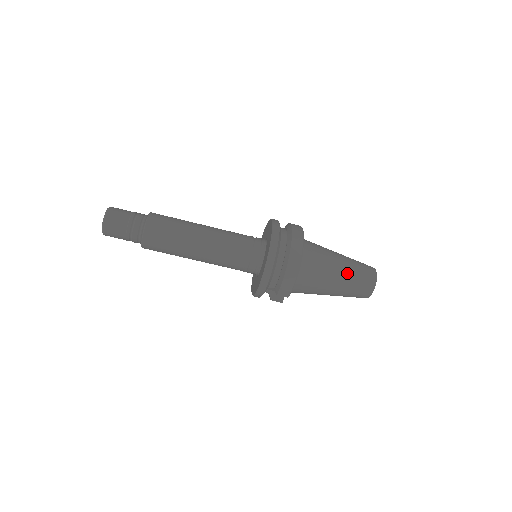
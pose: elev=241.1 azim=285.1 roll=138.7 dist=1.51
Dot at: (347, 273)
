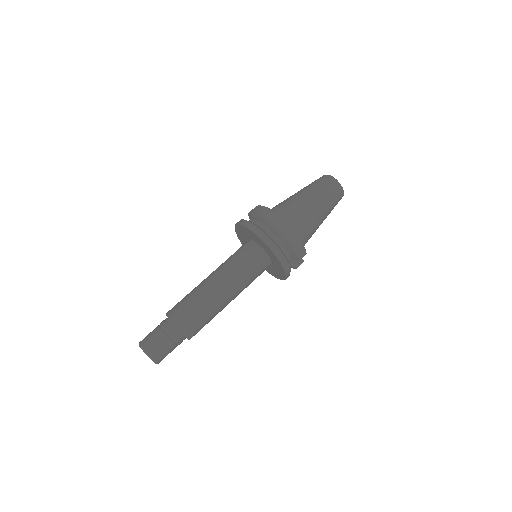
Dot at: (318, 197)
